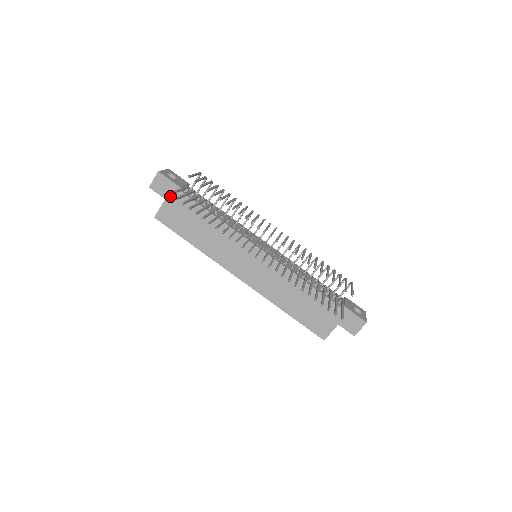
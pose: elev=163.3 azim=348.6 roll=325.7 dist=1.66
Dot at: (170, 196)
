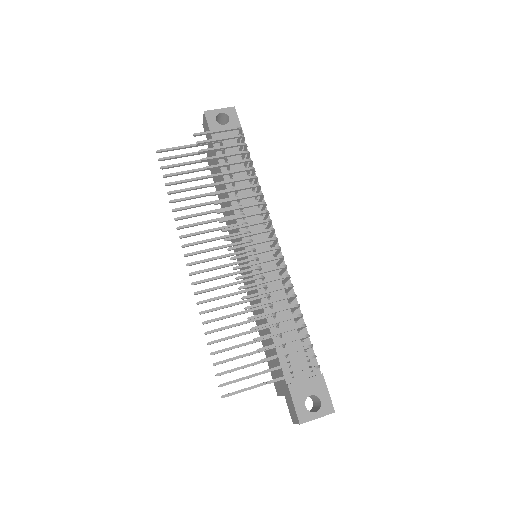
Dot at: (210, 144)
